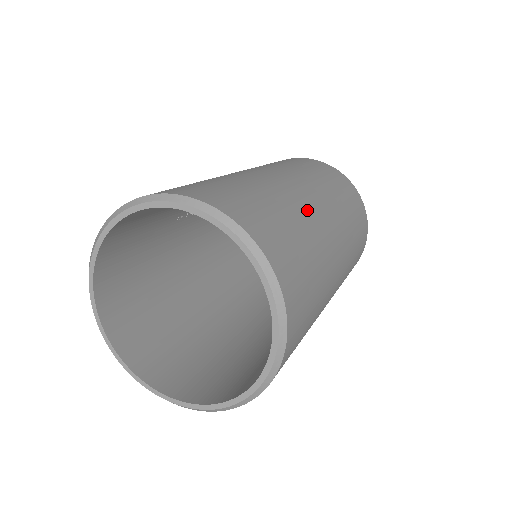
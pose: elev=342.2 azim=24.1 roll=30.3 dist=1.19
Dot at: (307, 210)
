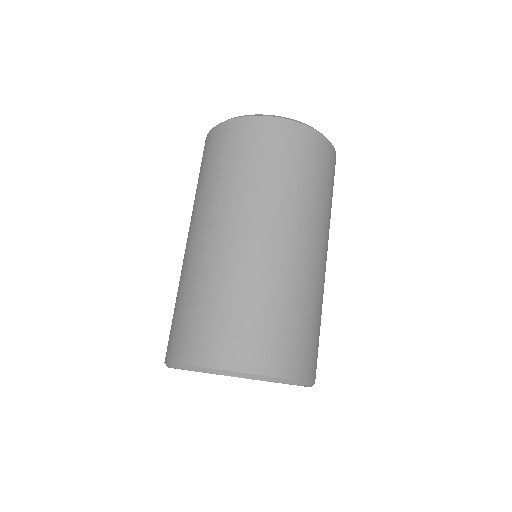
Dot at: occluded
